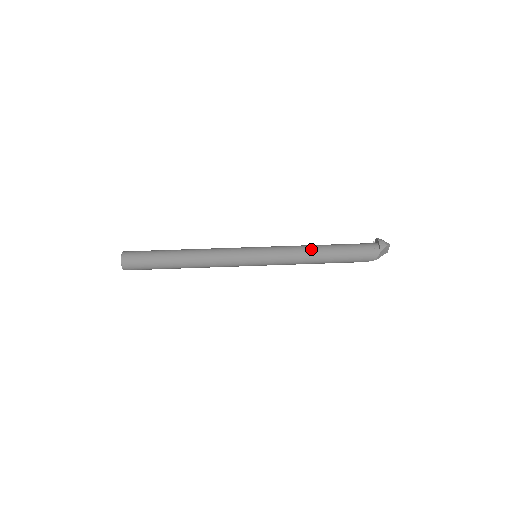
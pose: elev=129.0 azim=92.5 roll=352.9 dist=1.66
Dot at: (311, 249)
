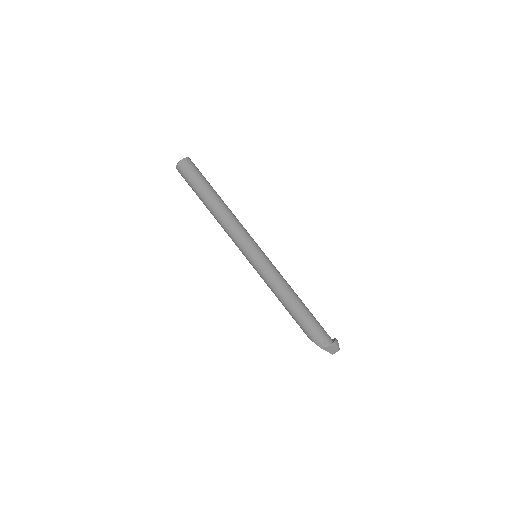
Dot at: (293, 291)
